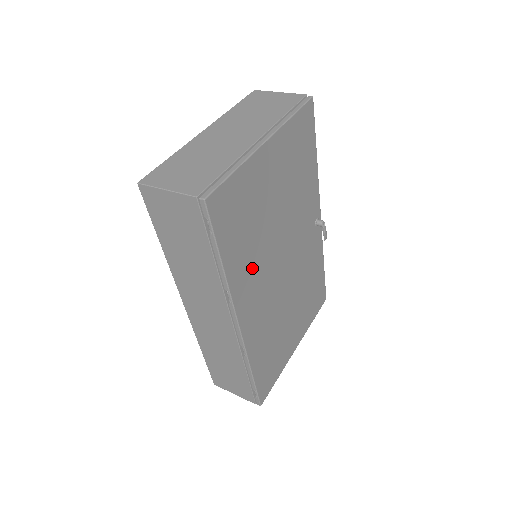
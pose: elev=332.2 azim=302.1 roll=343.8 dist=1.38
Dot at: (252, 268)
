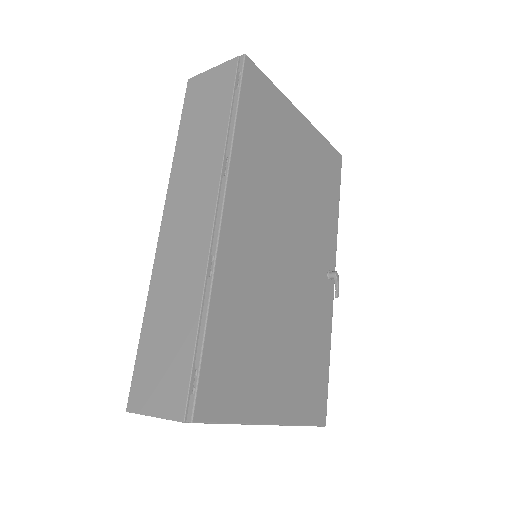
Dot at: (258, 182)
